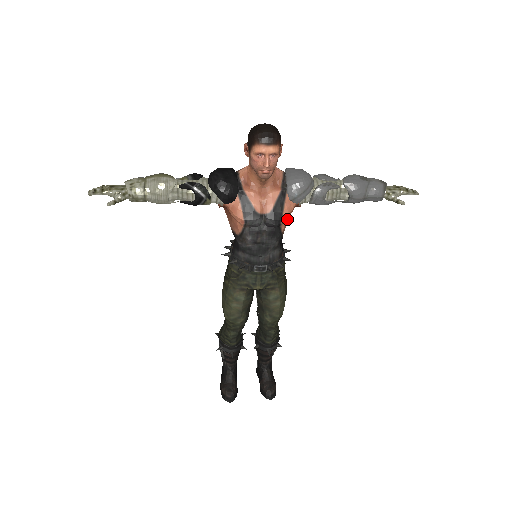
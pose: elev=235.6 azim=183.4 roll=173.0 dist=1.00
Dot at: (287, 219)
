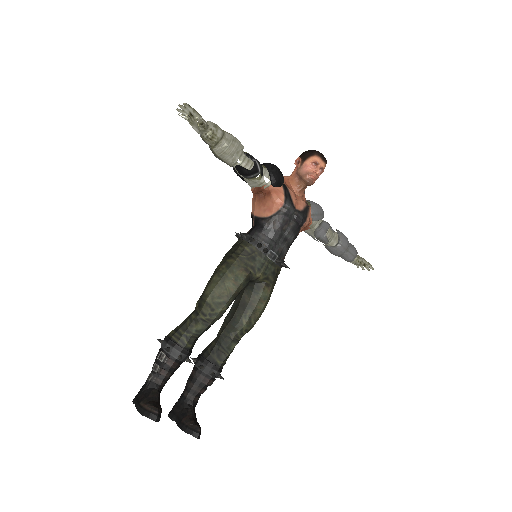
Dot at: (301, 229)
